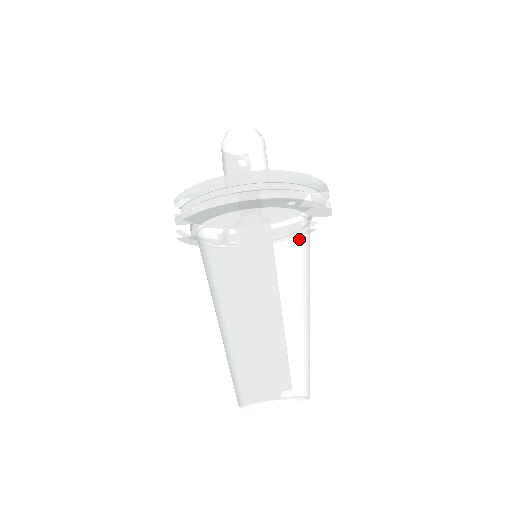
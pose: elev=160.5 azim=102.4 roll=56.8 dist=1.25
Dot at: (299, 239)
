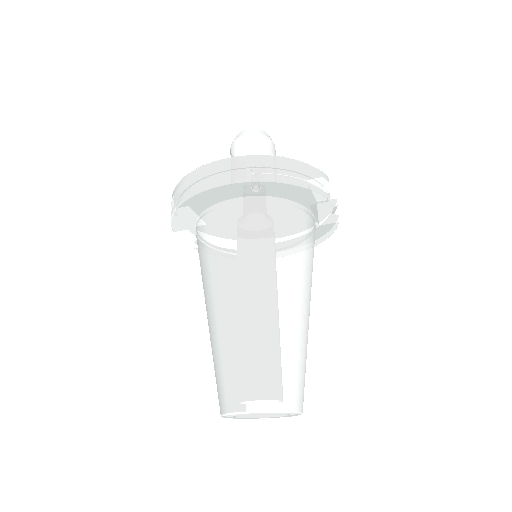
Dot at: (276, 227)
